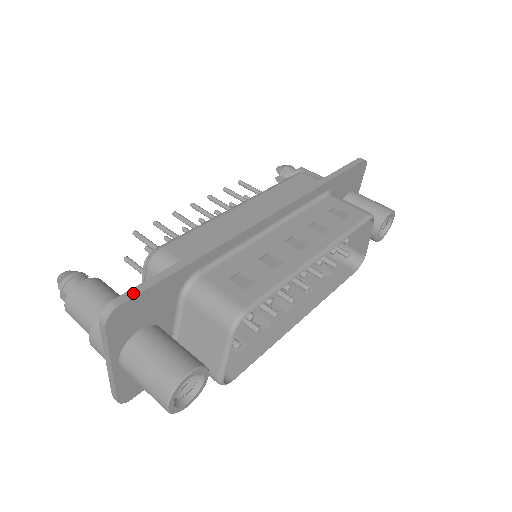
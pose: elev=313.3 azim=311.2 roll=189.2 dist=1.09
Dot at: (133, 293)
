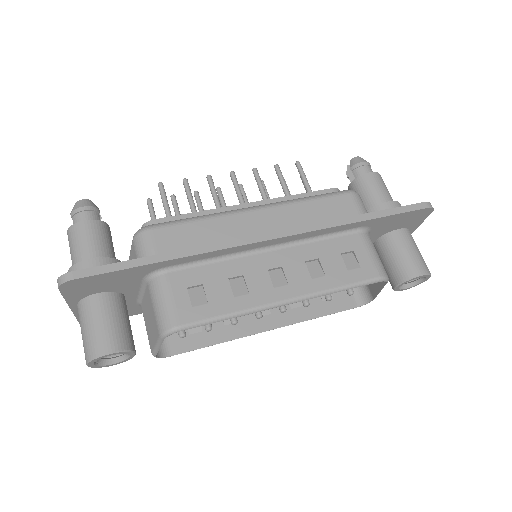
Dot at: (90, 272)
